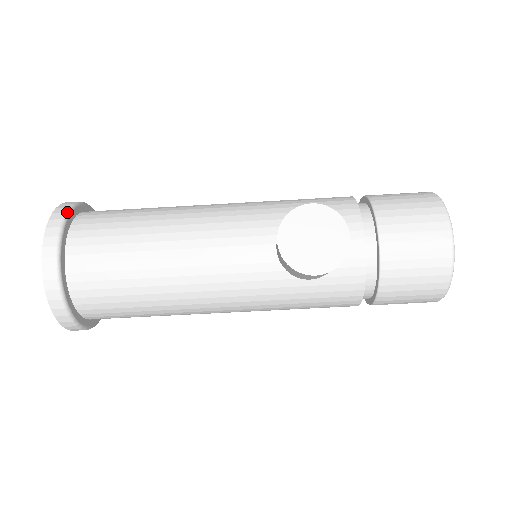
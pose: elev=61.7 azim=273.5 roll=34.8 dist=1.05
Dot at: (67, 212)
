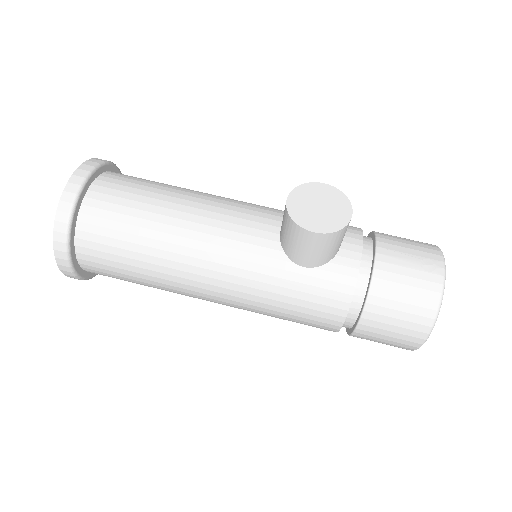
Dot at: (109, 161)
